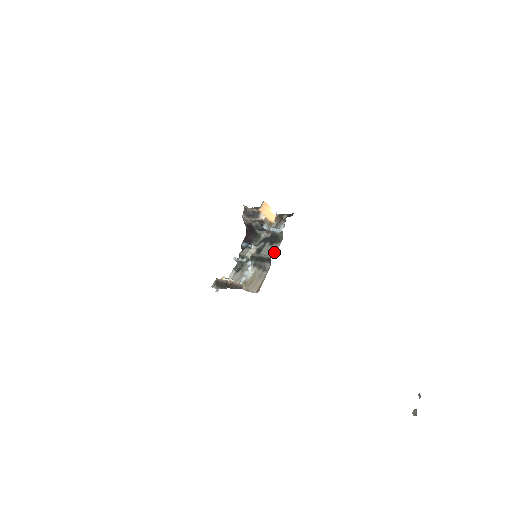
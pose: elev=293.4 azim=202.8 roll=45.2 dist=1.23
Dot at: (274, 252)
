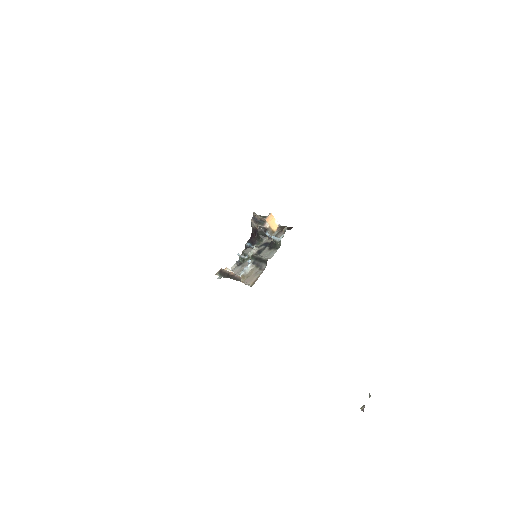
Dot at: (271, 256)
